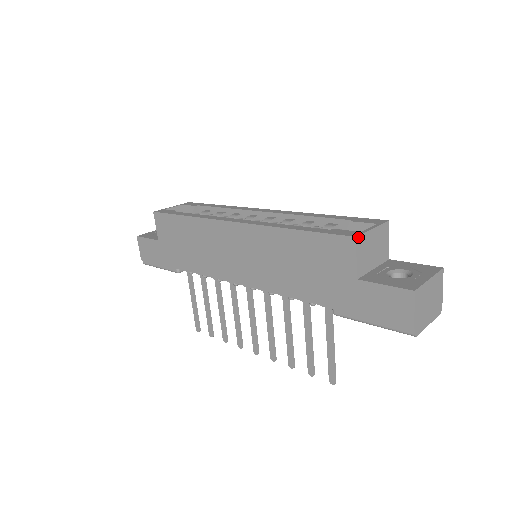
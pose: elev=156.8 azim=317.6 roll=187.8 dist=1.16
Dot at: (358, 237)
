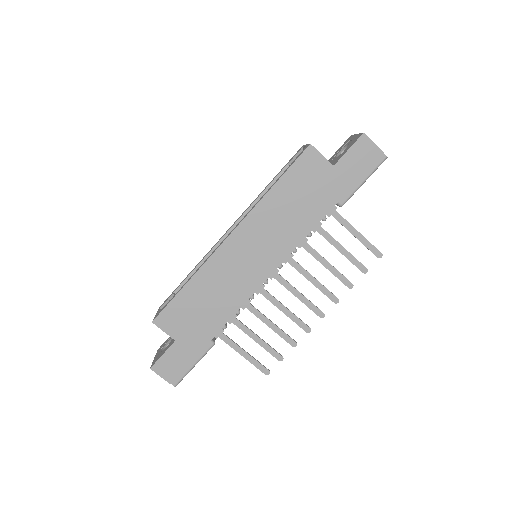
Dot at: (310, 145)
